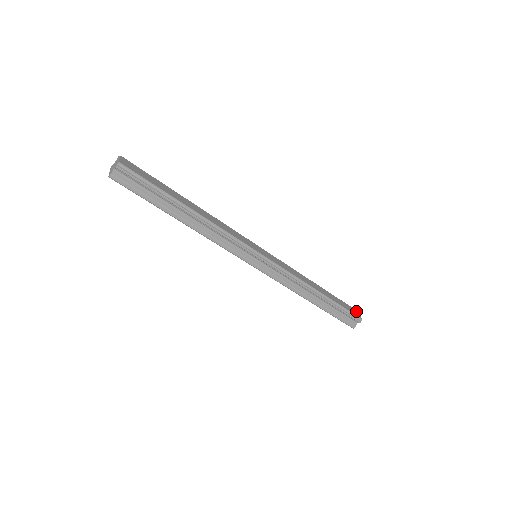
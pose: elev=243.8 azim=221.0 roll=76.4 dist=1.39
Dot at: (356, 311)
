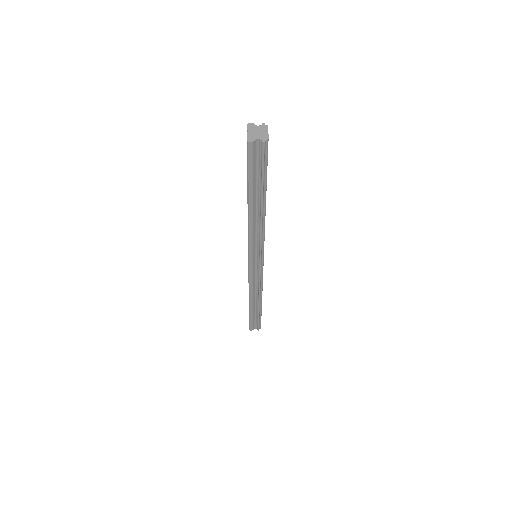
Dot at: occluded
